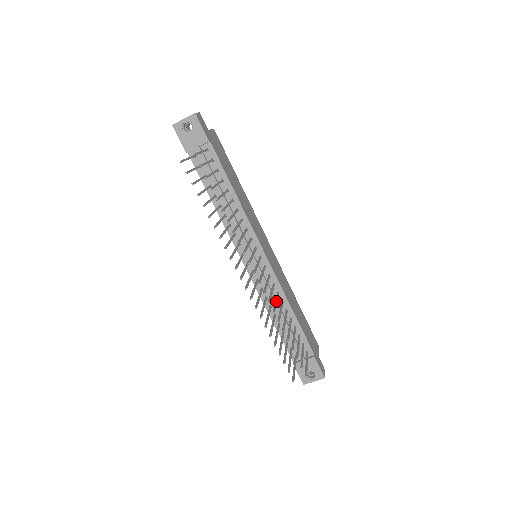
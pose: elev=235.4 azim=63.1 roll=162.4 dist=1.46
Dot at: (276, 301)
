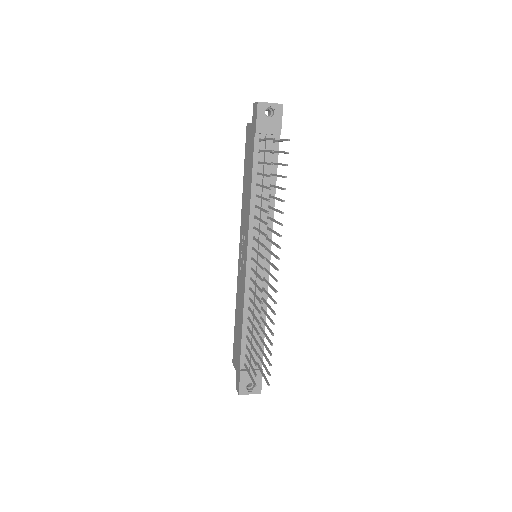
Dot at: occluded
